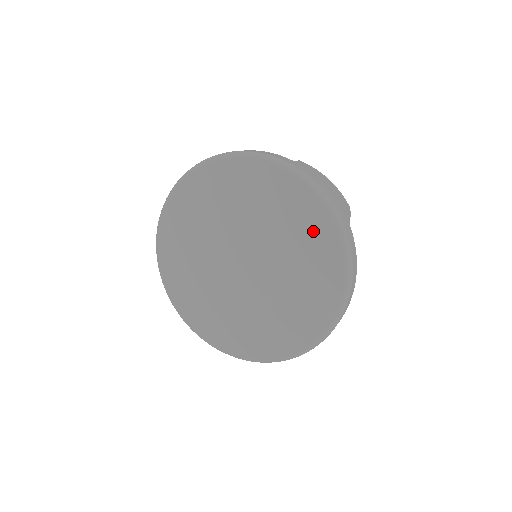
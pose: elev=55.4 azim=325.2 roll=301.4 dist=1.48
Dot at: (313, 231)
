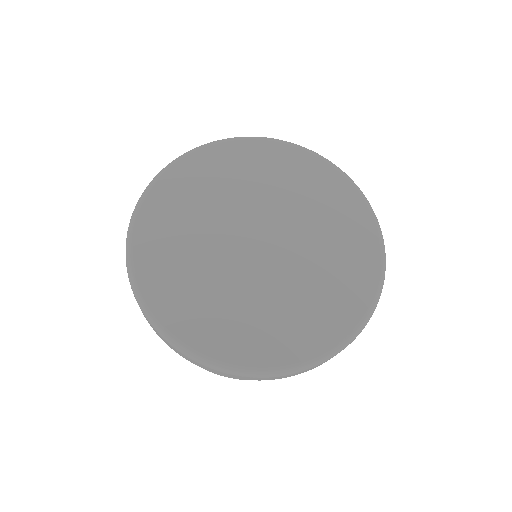
Dot at: (317, 179)
